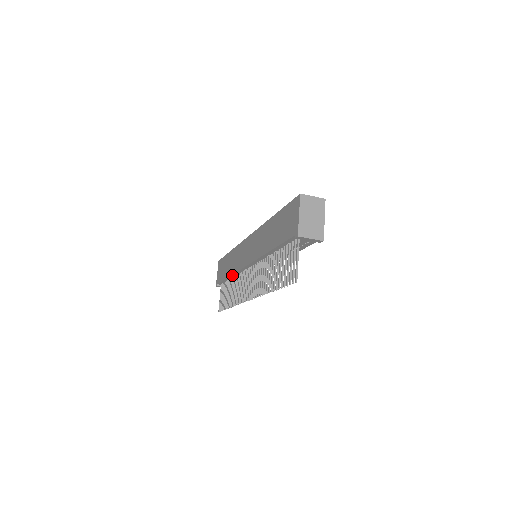
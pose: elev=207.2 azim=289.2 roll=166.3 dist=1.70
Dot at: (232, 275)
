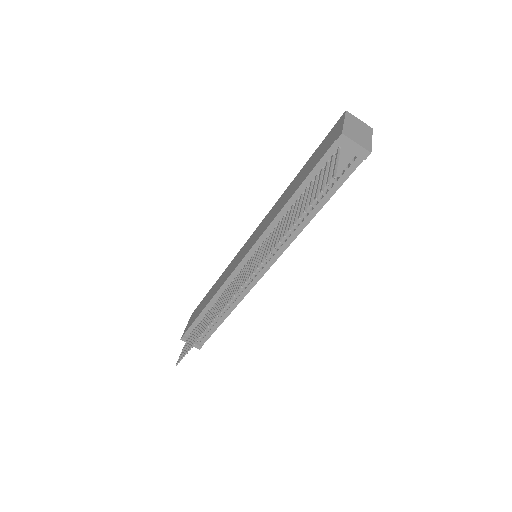
Dot at: (213, 298)
